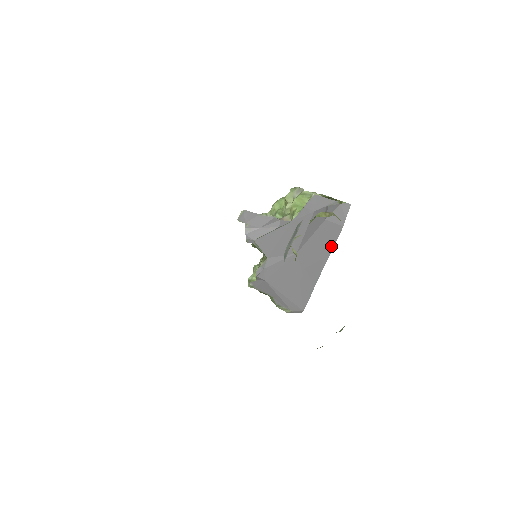
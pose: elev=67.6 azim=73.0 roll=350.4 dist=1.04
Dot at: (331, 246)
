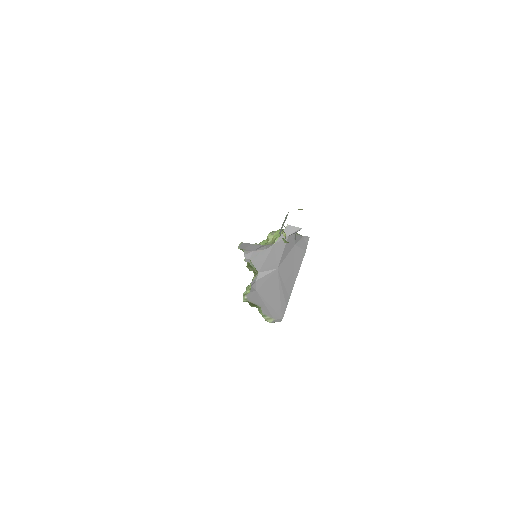
Dot at: (299, 266)
